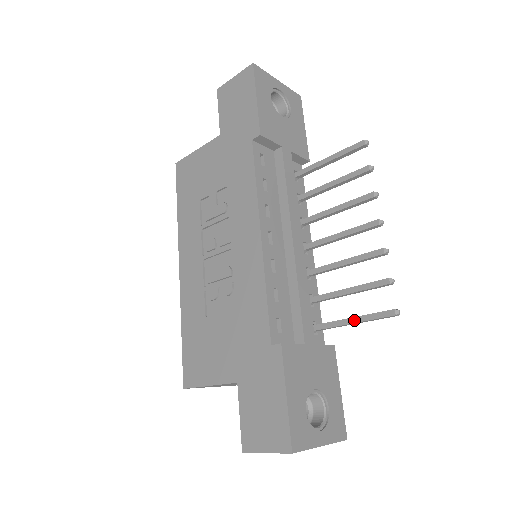
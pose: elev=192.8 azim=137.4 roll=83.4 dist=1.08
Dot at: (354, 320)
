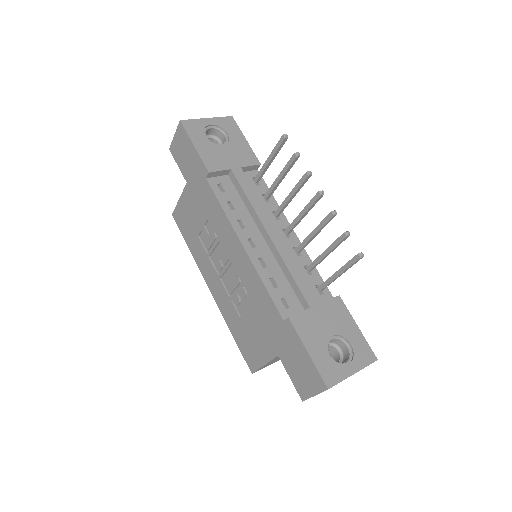
Dot at: (338, 273)
